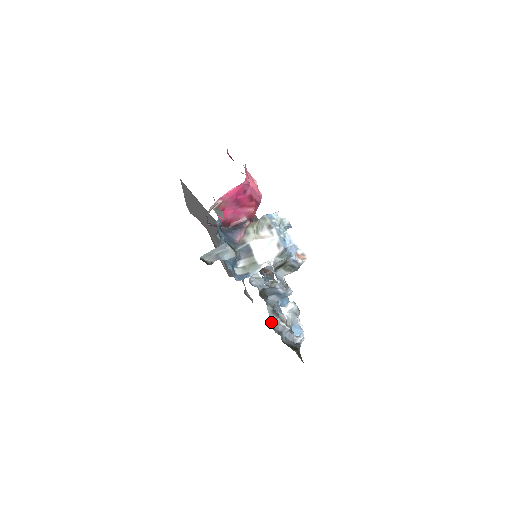
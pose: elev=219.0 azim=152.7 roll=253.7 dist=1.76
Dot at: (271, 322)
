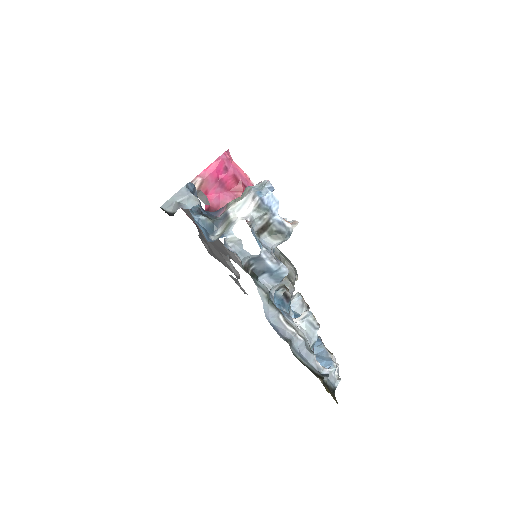
Dot at: (271, 319)
